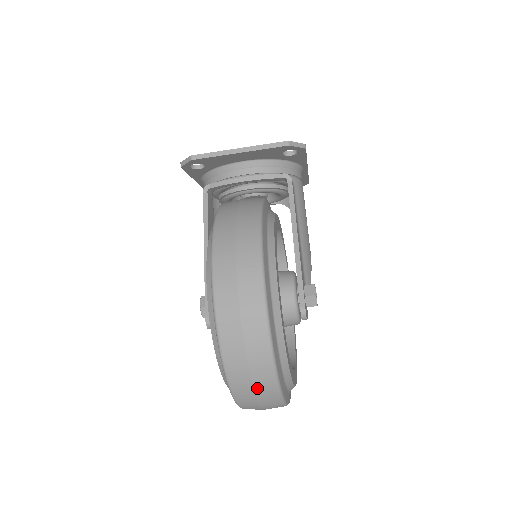
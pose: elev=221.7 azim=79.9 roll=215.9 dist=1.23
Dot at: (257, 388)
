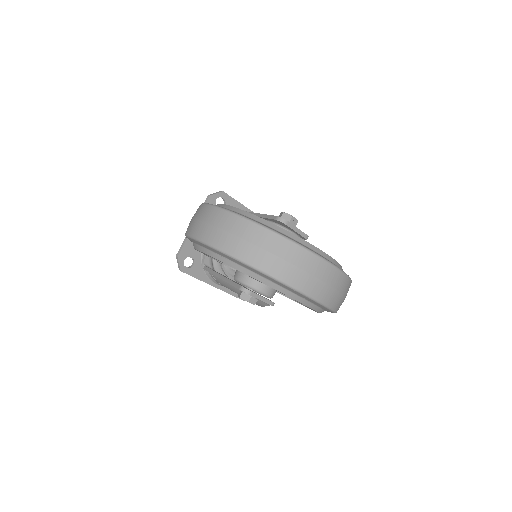
Dot at: (267, 248)
